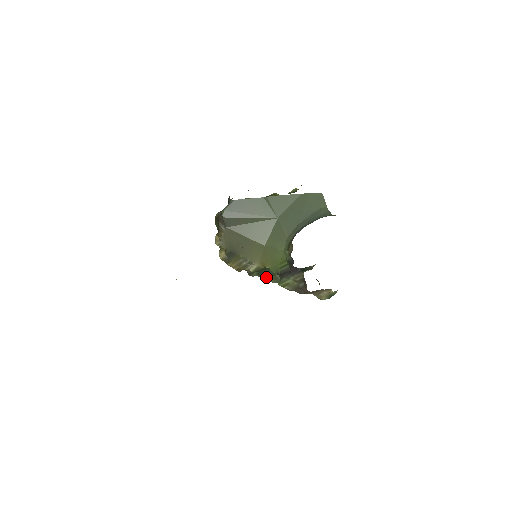
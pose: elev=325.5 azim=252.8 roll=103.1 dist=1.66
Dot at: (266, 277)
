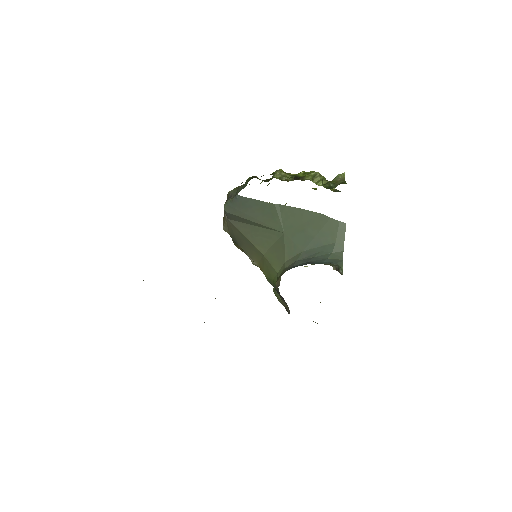
Dot at: occluded
